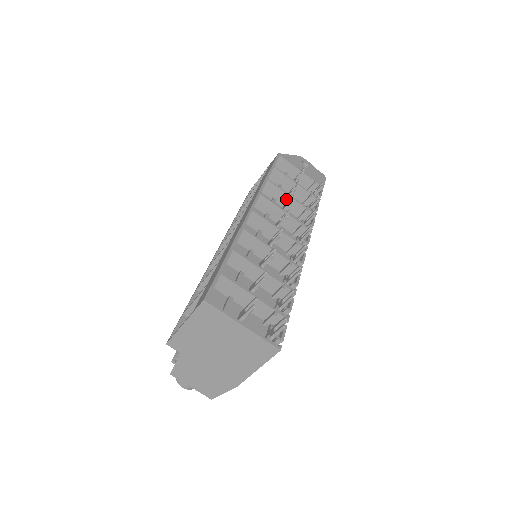
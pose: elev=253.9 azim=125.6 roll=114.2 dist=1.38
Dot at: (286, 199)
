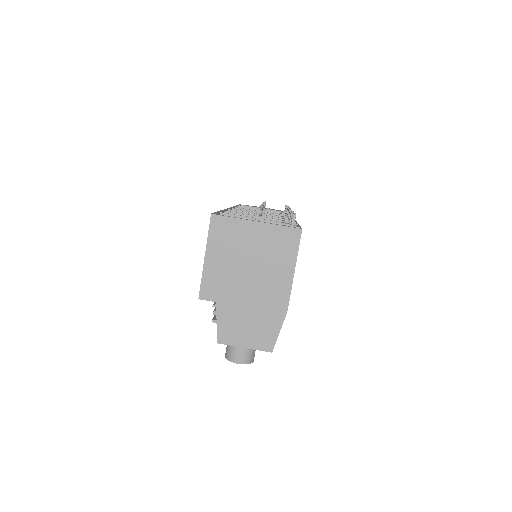
Dot at: occluded
